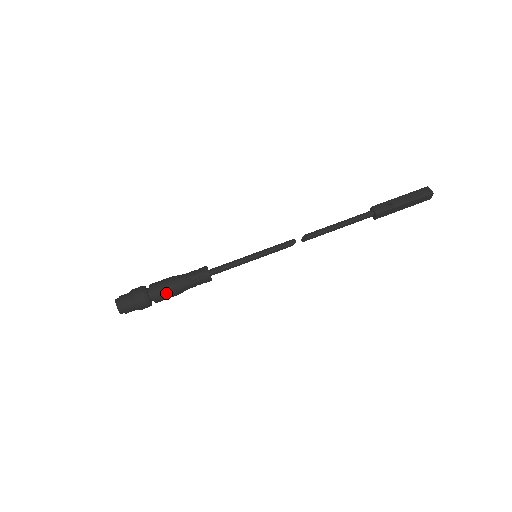
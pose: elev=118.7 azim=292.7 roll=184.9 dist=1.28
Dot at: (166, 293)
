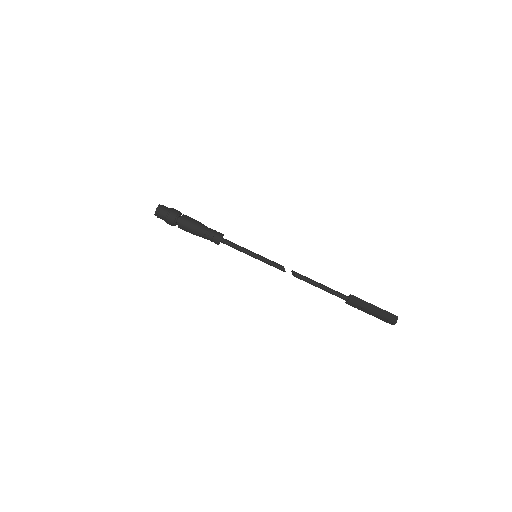
Dot at: (187, 231)
